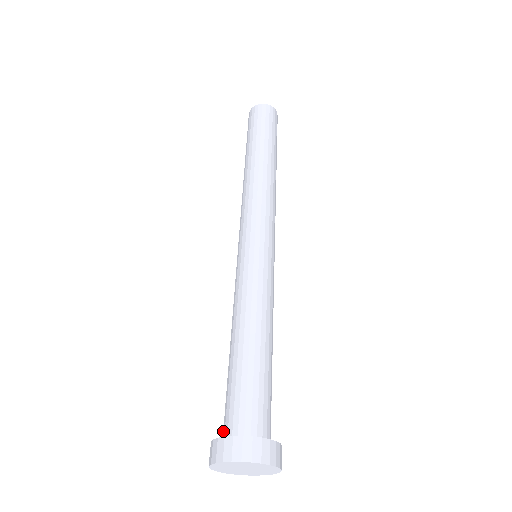
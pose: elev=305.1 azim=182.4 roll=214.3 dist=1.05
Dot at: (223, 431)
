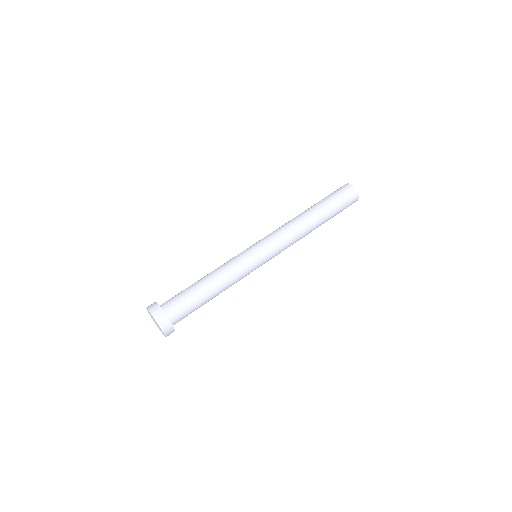
Dot at: (164, 303)
